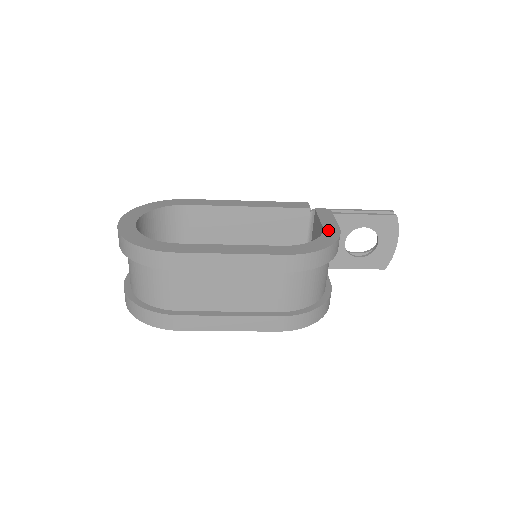
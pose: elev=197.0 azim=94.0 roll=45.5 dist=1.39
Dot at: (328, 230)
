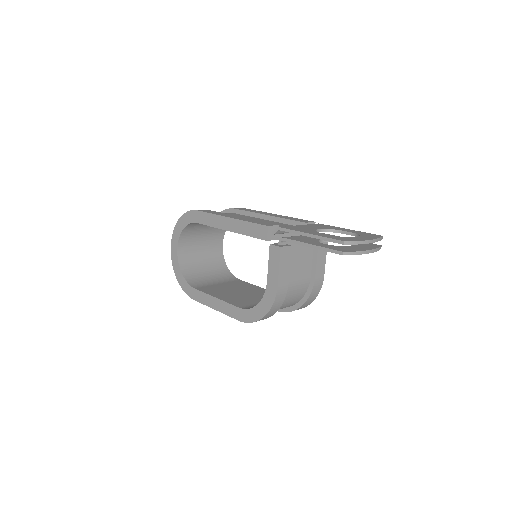
Dot at: (268, 290)
